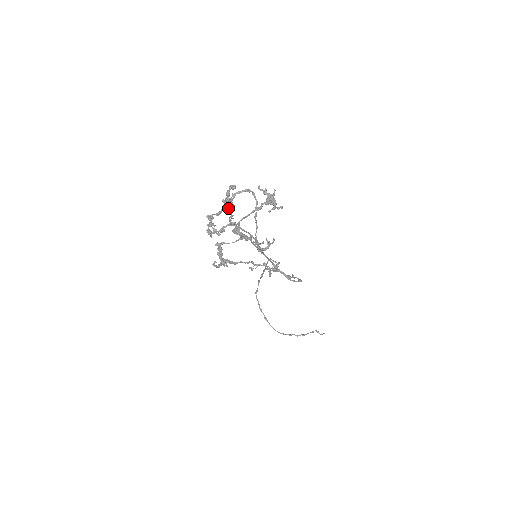
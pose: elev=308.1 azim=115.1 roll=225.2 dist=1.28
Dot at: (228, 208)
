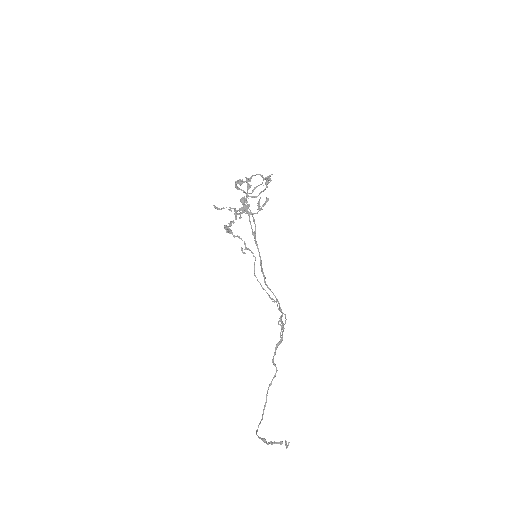
Dot at: (247, 186)
